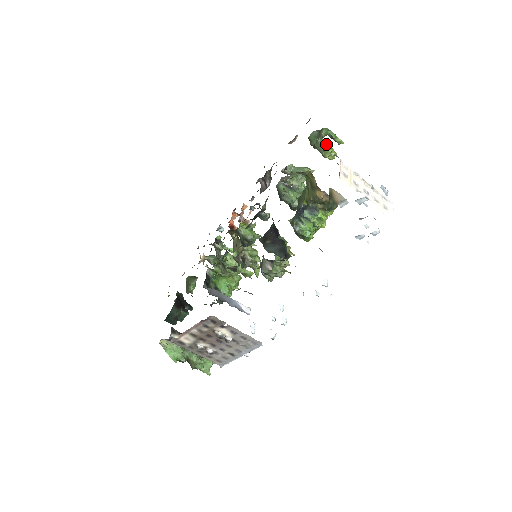
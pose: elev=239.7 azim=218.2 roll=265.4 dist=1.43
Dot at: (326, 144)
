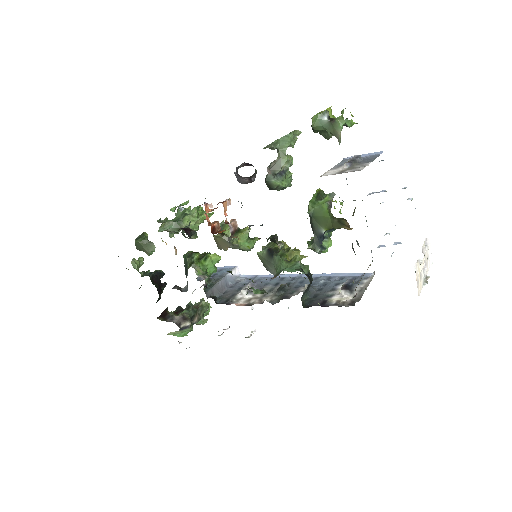
Dot at: occluded
